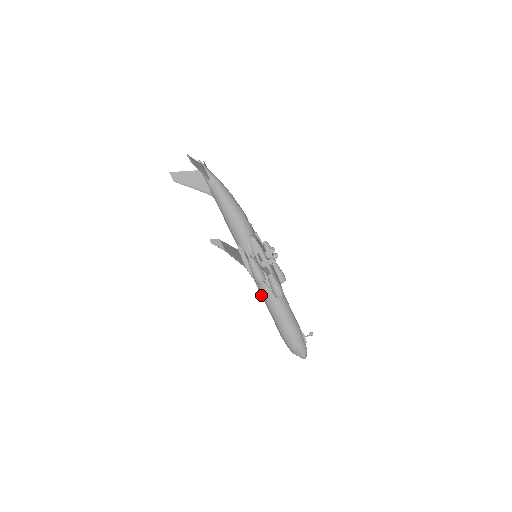
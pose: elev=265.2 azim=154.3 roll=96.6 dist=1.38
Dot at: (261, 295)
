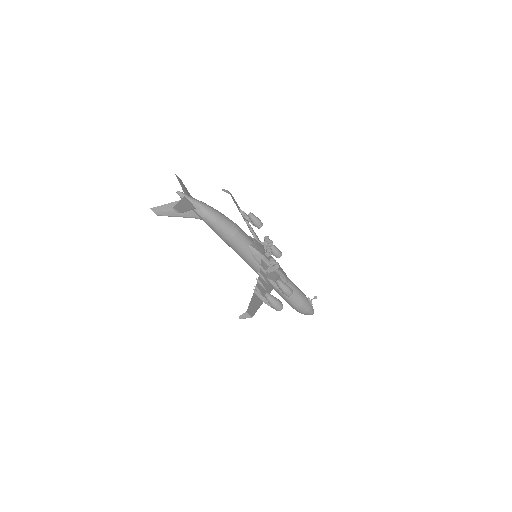
Dot at: occluded
